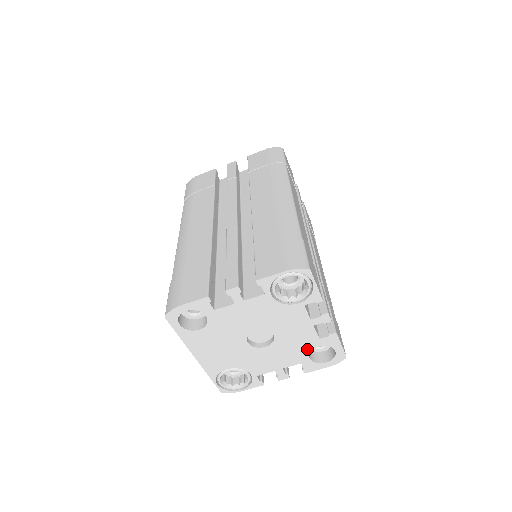
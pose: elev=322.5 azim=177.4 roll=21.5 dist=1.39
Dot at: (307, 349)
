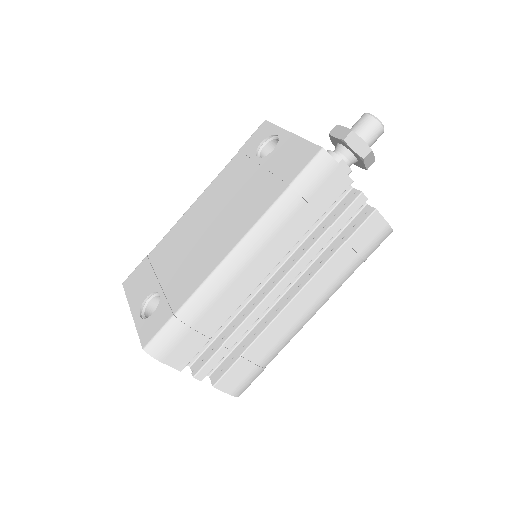
Dot at: occluded
